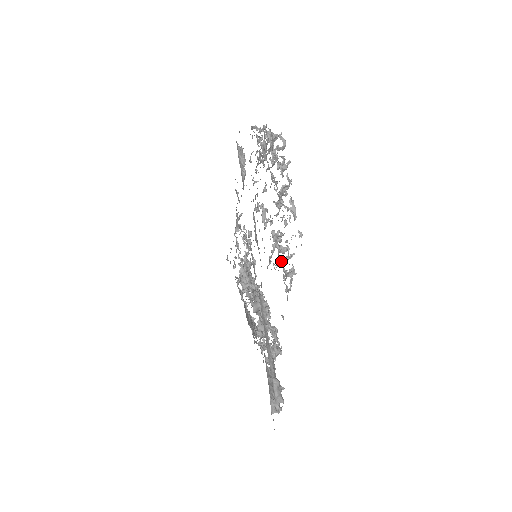
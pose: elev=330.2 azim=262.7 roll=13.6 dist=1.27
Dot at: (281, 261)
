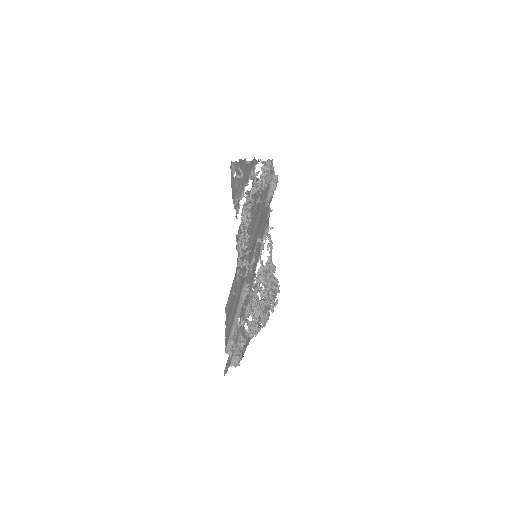
Dot at: occluded
